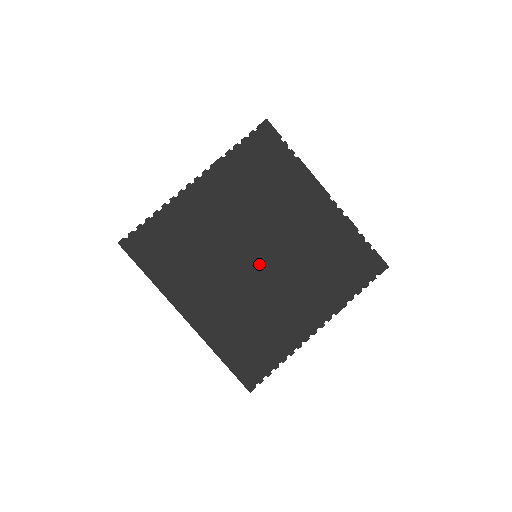
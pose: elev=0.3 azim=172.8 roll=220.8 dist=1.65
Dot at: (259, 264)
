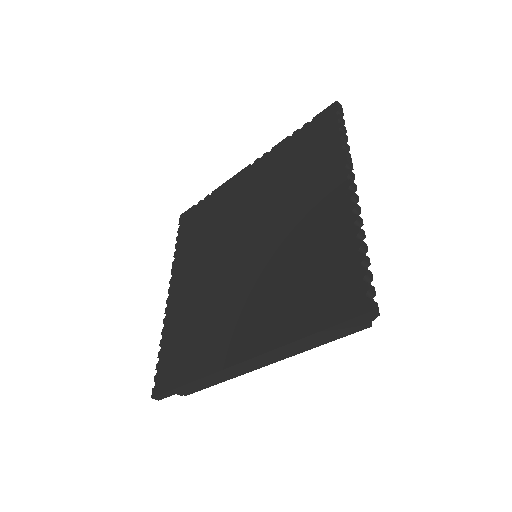
Dot at: (251, 249)
